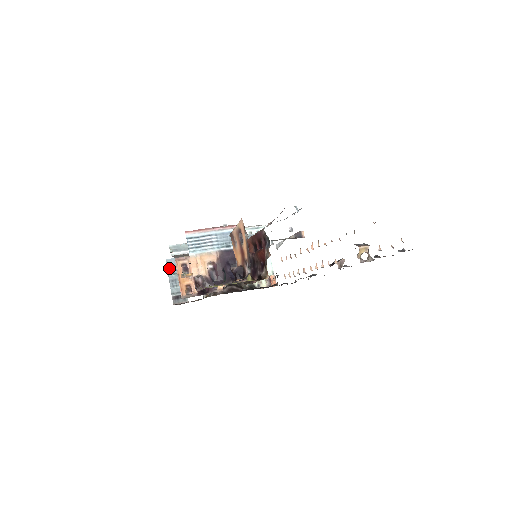
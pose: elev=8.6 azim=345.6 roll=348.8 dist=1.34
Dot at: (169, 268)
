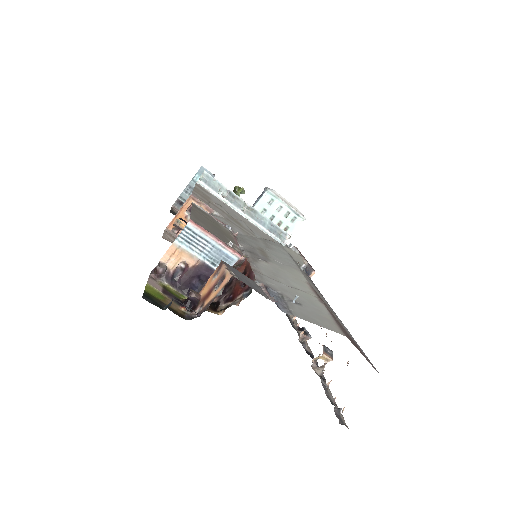
Dot at: (198, 175)
